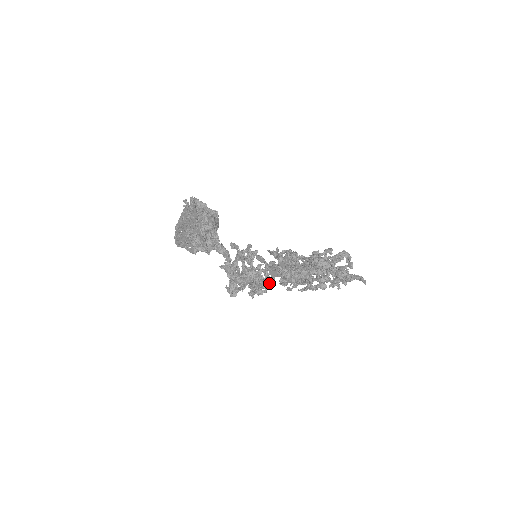
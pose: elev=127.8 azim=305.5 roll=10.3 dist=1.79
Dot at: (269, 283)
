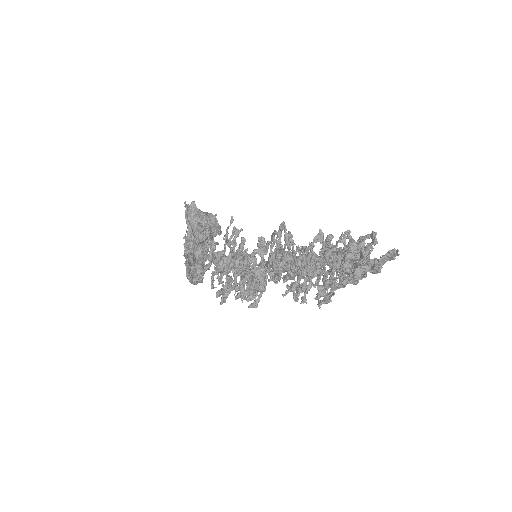
Dot at: (261, 271)
